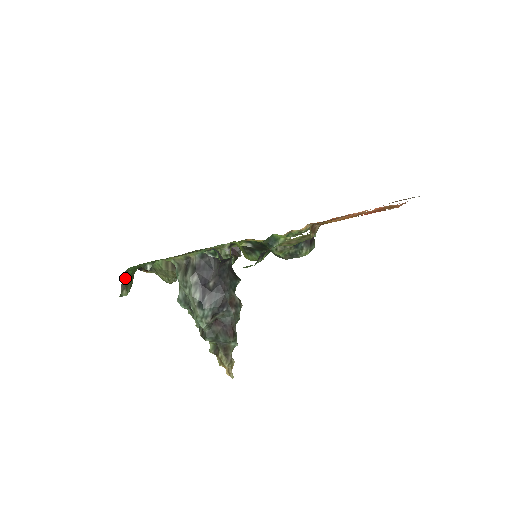
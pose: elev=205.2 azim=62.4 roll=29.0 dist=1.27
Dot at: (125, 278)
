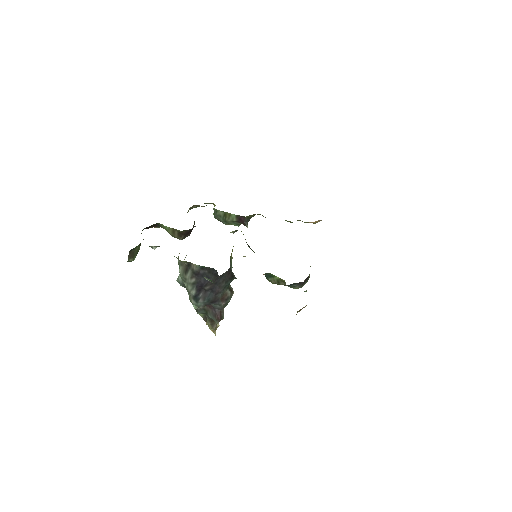
Dot at: (132, 250)
